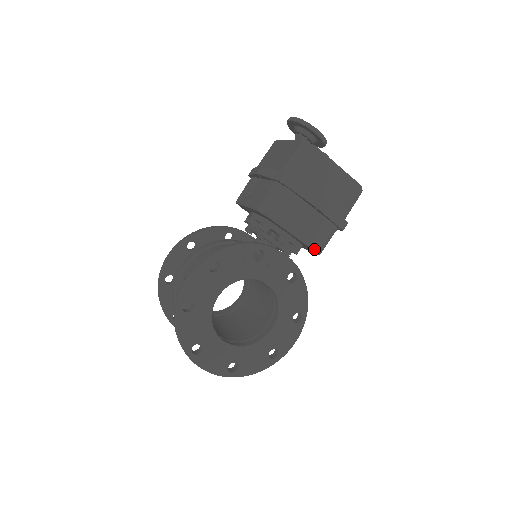
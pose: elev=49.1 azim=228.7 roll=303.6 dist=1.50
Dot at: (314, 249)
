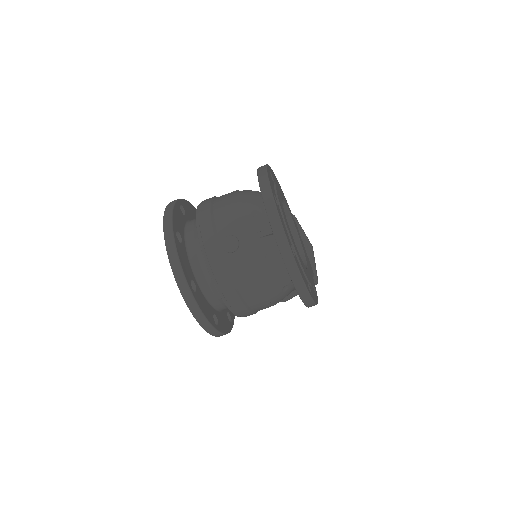
Dot at: occluded
